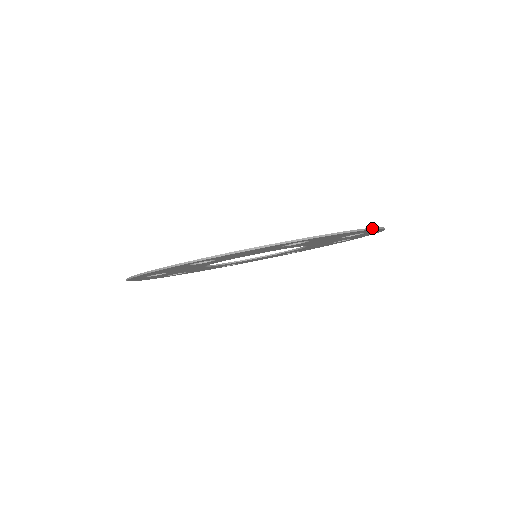
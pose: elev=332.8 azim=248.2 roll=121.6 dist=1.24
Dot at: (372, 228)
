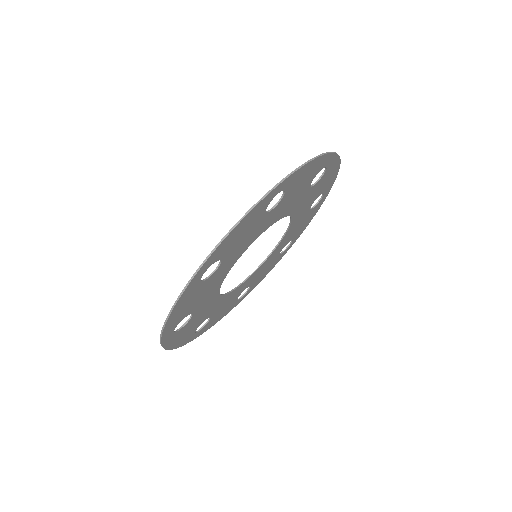
Dot at: (337, 173)
